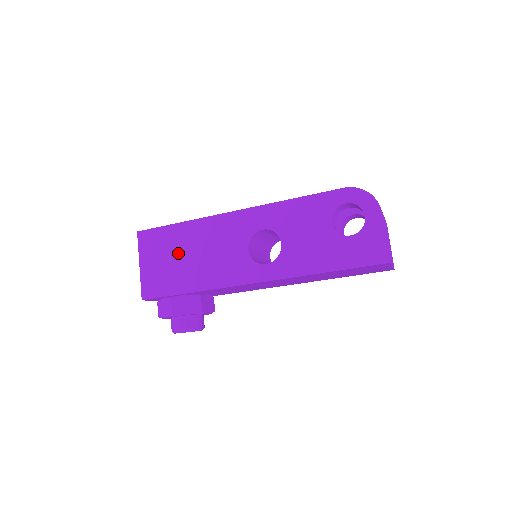
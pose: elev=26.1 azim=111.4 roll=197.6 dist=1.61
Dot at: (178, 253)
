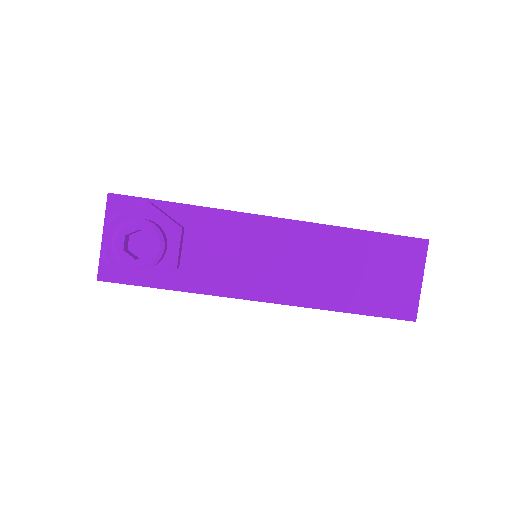
Dot at: occluded
